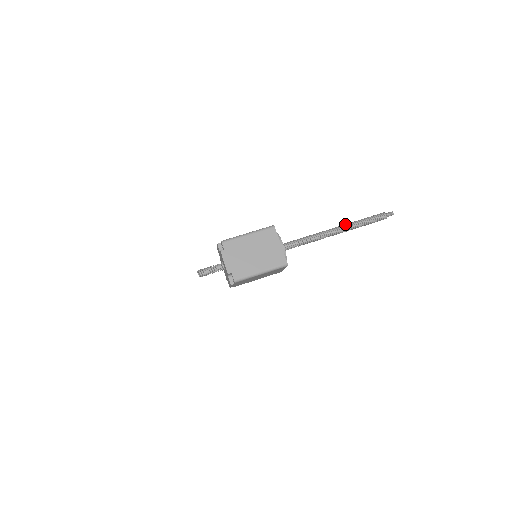
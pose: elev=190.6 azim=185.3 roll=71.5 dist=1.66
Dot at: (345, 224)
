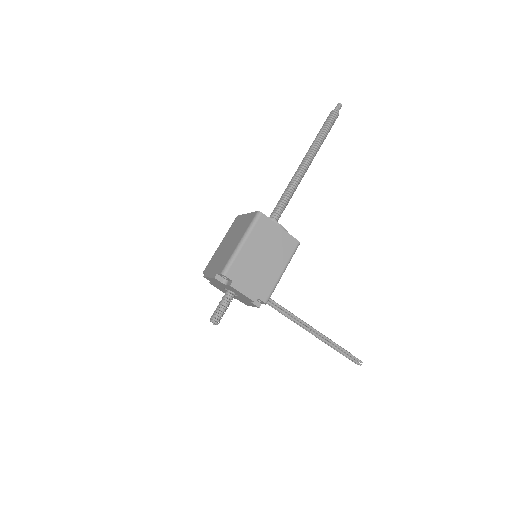
Dot at: occluded
